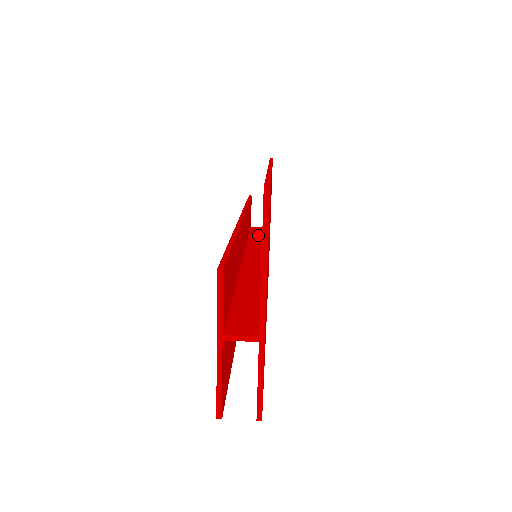
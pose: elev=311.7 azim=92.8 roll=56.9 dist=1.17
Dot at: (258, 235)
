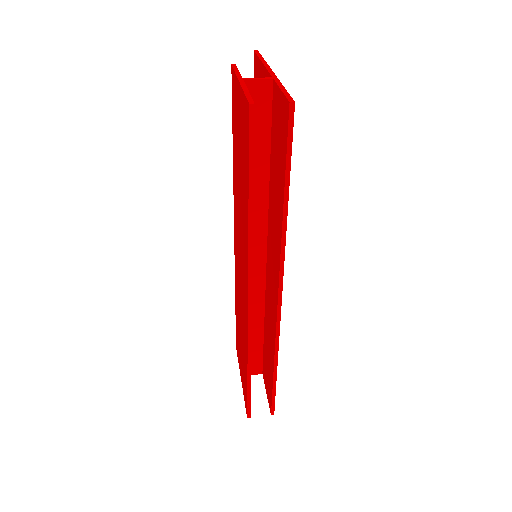
Dot at: (253, 342)
